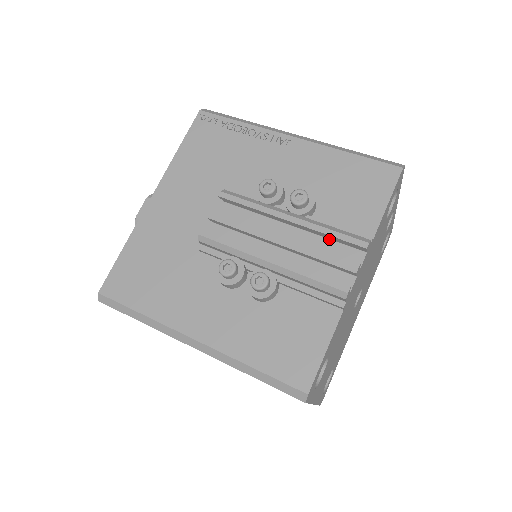
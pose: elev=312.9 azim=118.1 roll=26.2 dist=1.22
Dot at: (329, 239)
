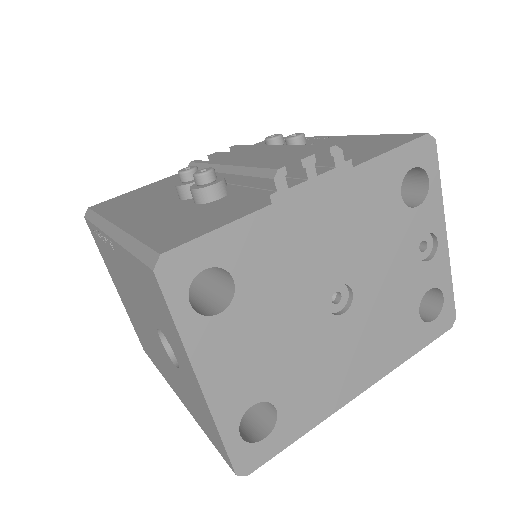
Dot at: occluded
